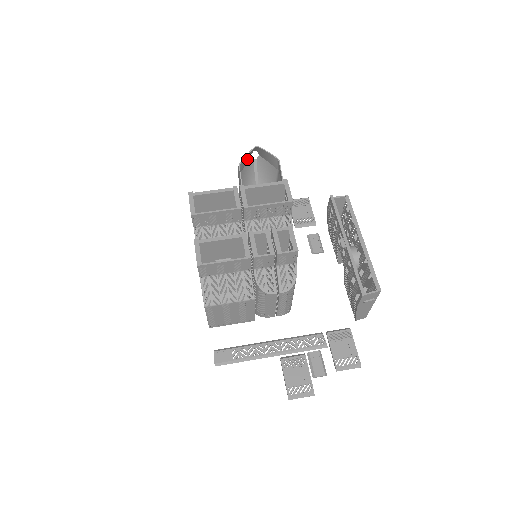
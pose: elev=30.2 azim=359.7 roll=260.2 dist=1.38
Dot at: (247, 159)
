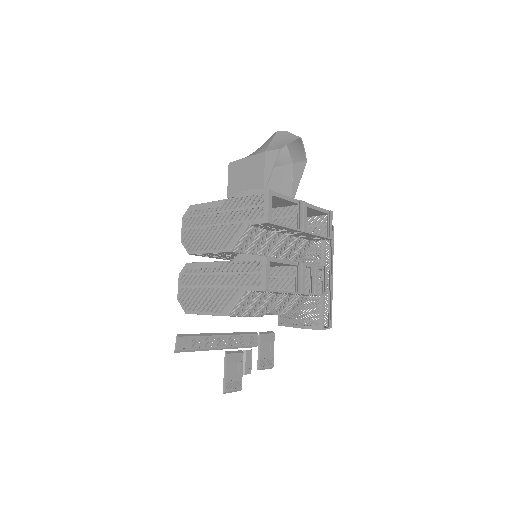
Dot at: (280, 139)
